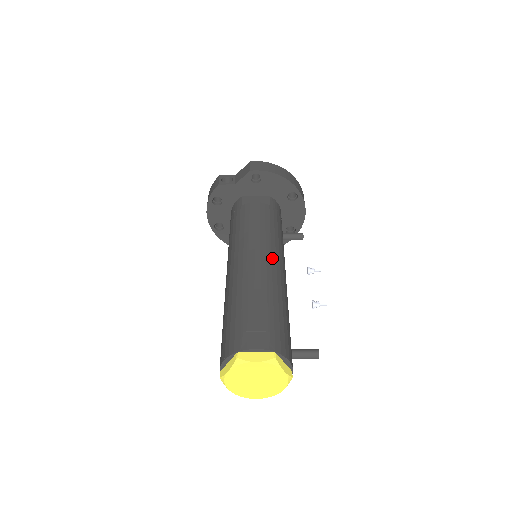
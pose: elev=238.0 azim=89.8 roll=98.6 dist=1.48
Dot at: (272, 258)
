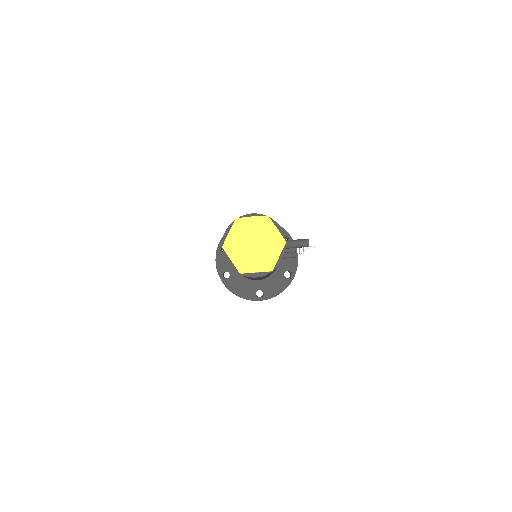
Dot at: occluded
